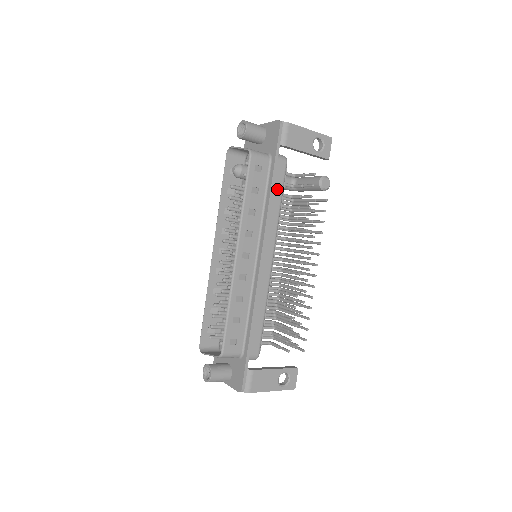
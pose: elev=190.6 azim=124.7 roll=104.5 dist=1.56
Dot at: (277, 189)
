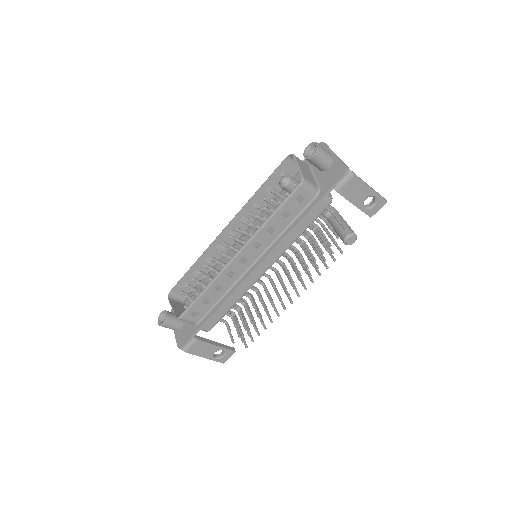
Dot at: (306, 222)
